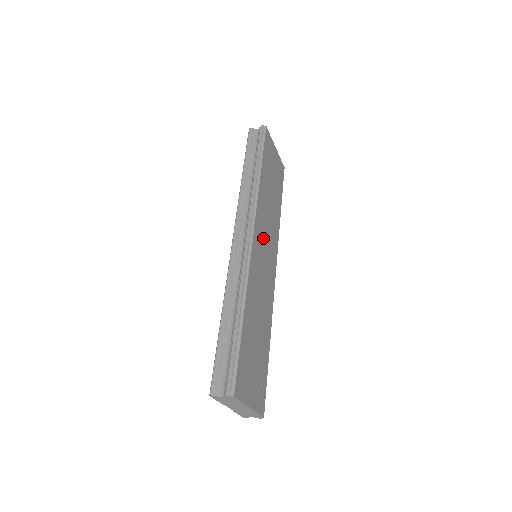
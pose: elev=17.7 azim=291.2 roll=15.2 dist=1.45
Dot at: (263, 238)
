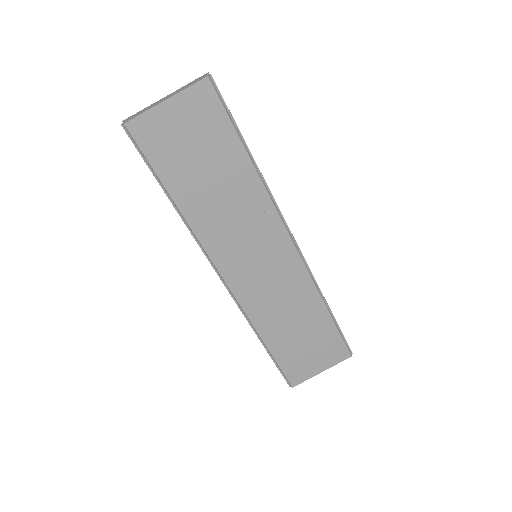
Dot at: (241, 253)
